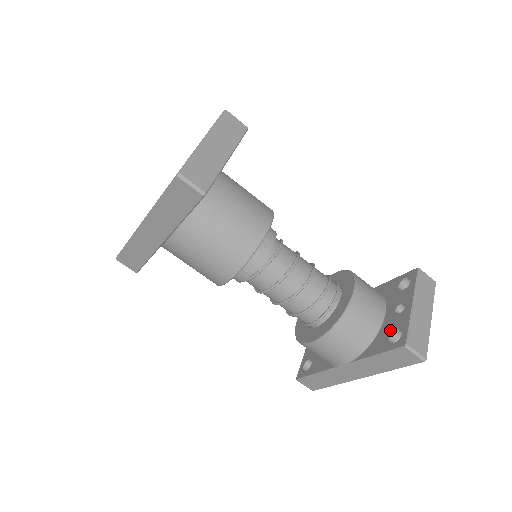
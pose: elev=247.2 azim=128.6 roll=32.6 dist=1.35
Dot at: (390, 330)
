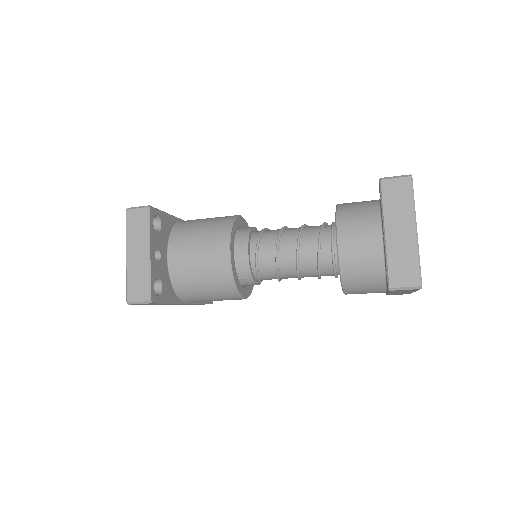
Dot at: occluded
